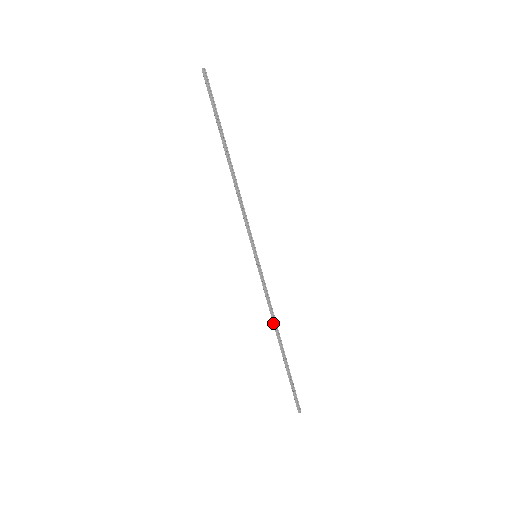
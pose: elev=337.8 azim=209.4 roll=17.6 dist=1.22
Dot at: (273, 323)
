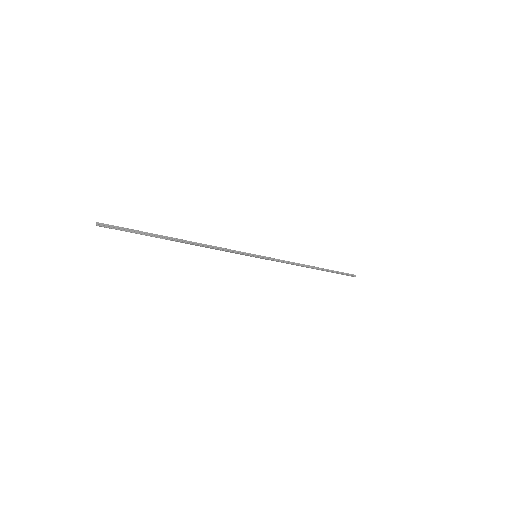
Dot at: (301, 266)
